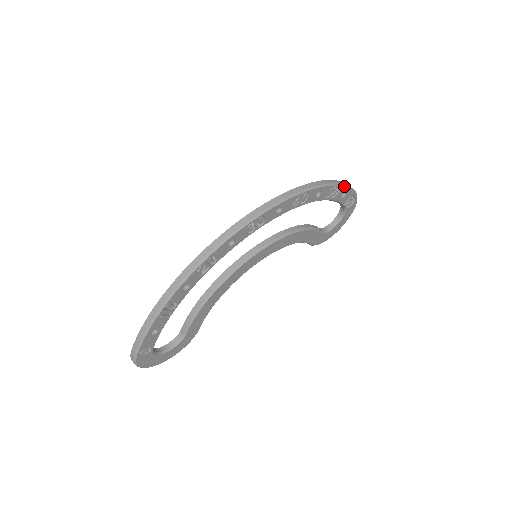
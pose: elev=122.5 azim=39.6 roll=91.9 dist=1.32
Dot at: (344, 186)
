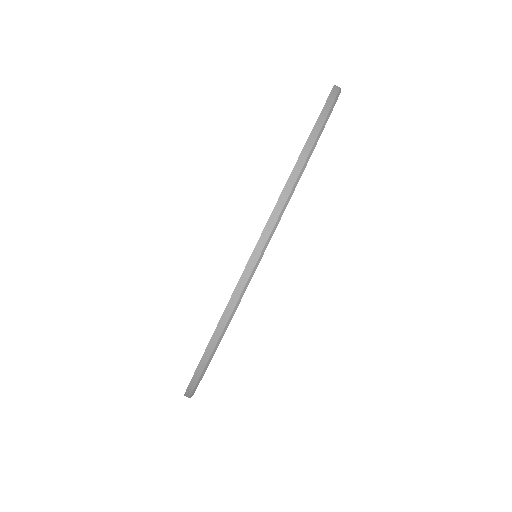
Dot at: (328, 118)
